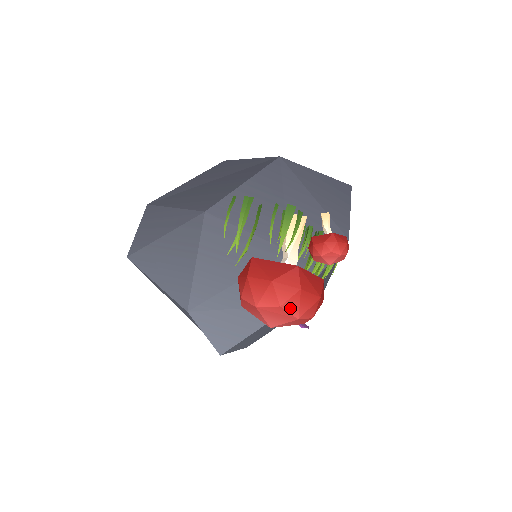
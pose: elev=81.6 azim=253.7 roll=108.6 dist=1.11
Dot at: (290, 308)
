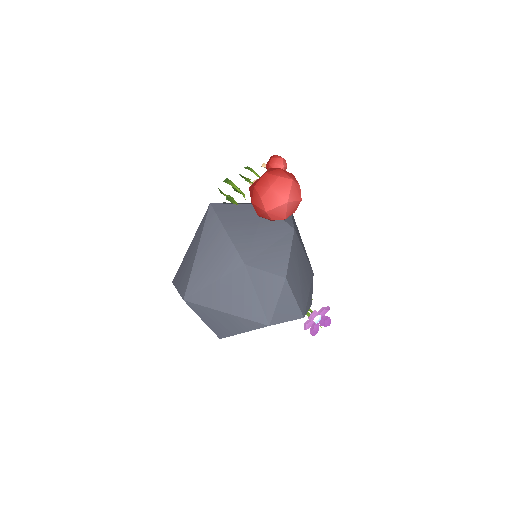
Dot at: (284, 176)
